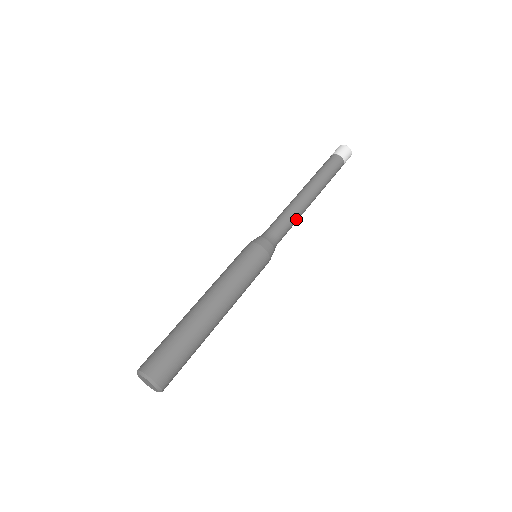
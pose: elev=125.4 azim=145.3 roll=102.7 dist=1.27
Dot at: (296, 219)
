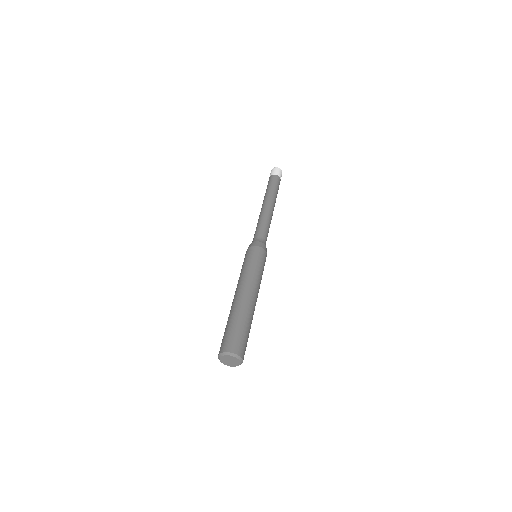
Dot at: (267, 221)
